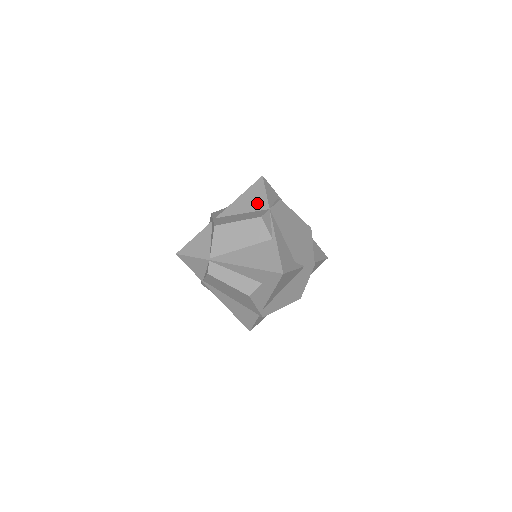
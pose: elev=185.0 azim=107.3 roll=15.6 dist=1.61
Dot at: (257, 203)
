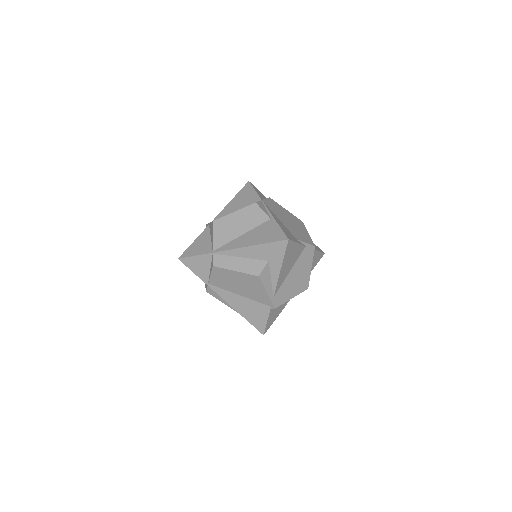
Dot at: (249, 200)
